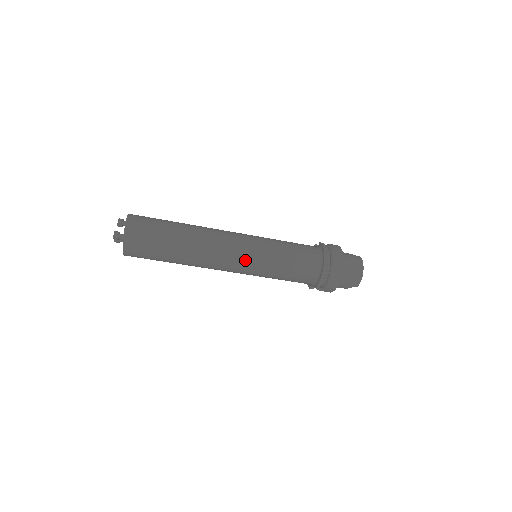
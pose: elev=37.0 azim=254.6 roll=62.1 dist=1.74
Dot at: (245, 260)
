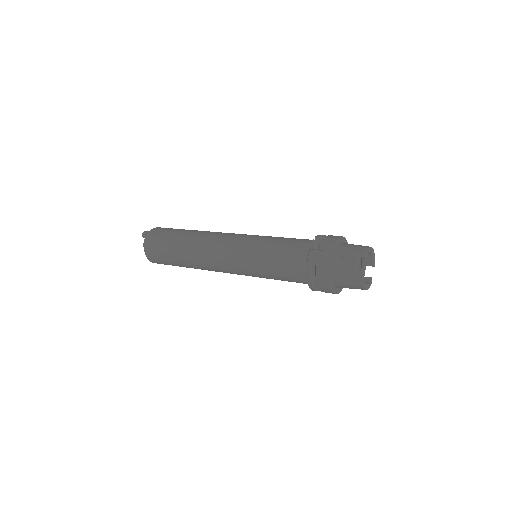
Dot at: occluded
